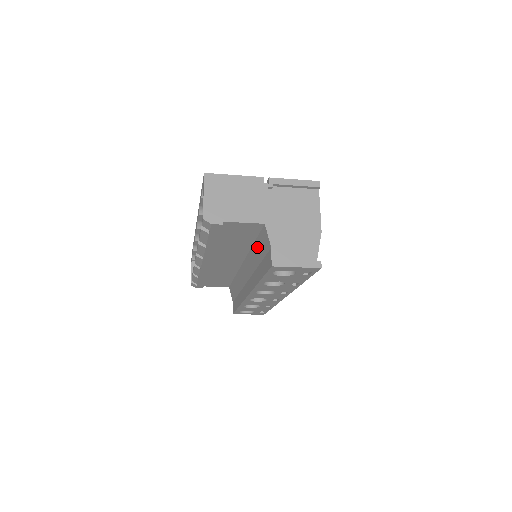
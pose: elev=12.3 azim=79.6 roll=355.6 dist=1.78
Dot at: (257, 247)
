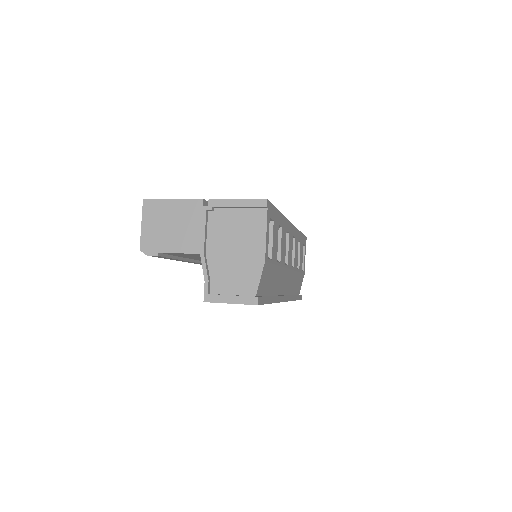
Dot at: occluded
